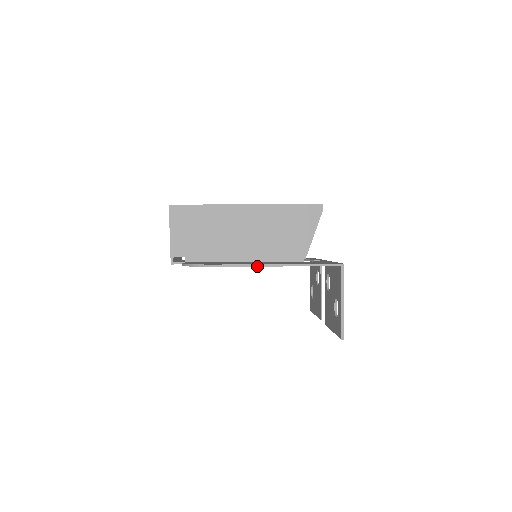
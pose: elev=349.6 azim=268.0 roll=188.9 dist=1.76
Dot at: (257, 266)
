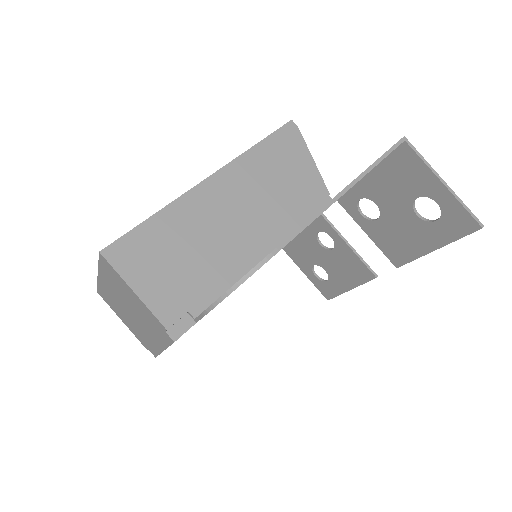
Dot at: (324, 210)
